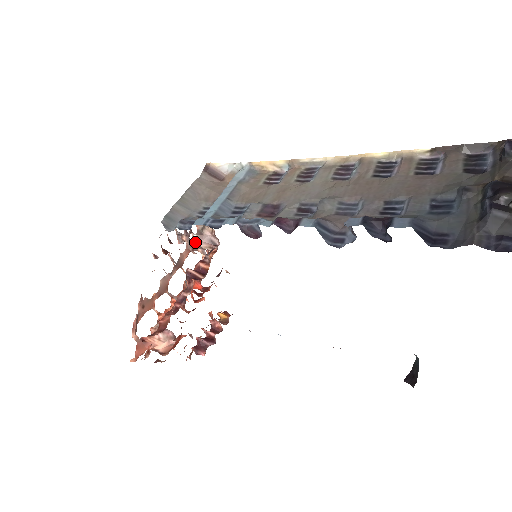
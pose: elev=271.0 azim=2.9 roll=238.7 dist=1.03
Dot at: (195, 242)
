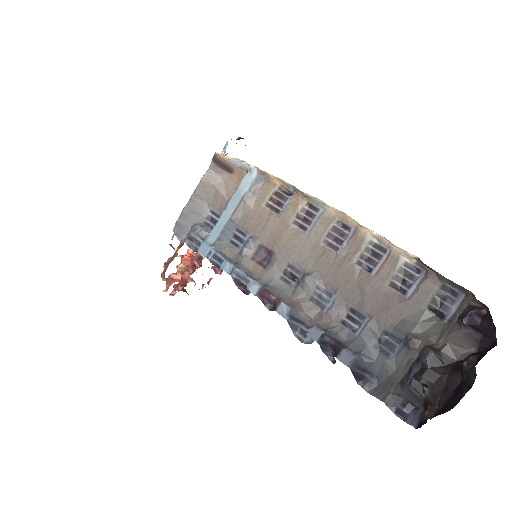
Dot at: occluded
